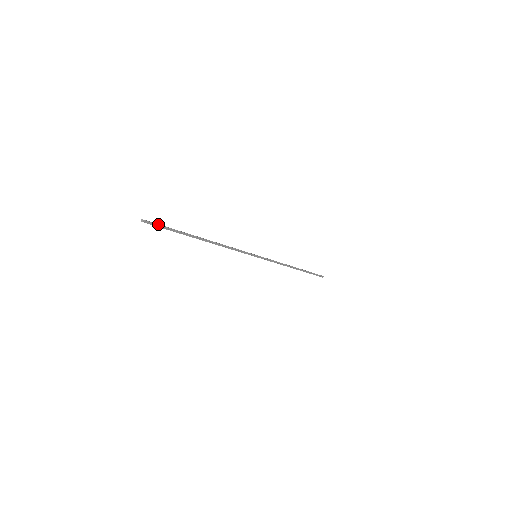
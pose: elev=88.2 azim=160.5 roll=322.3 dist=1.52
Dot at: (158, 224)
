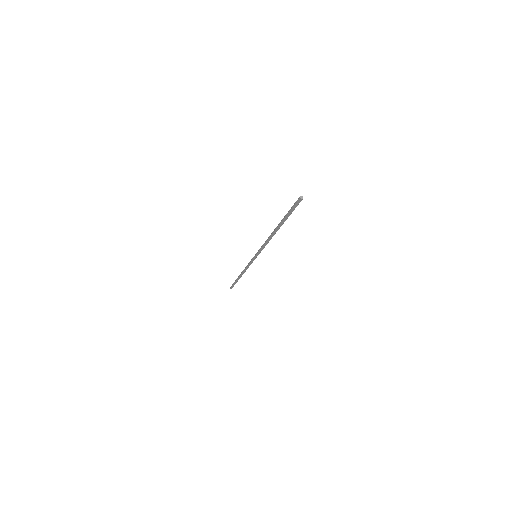
Dot at: (297, 204)
